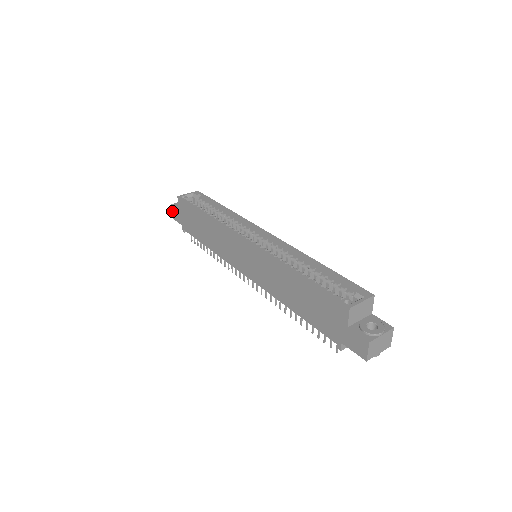
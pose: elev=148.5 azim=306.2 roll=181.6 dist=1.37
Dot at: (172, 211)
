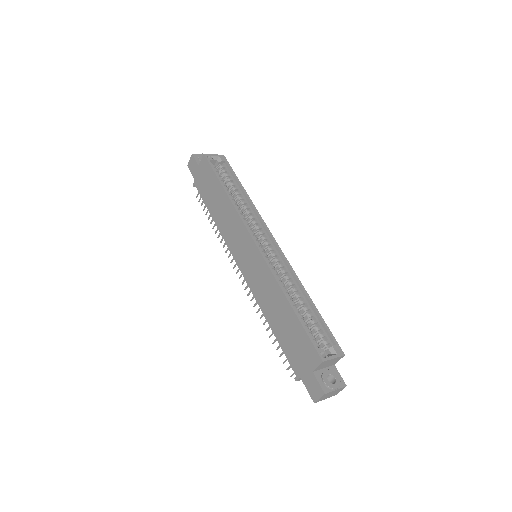
Dot at: (190, 160)
